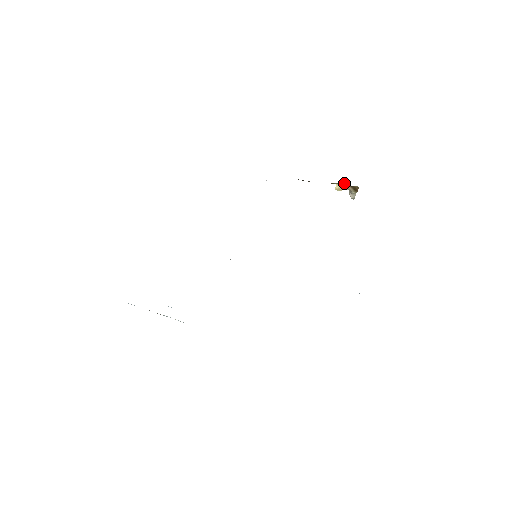
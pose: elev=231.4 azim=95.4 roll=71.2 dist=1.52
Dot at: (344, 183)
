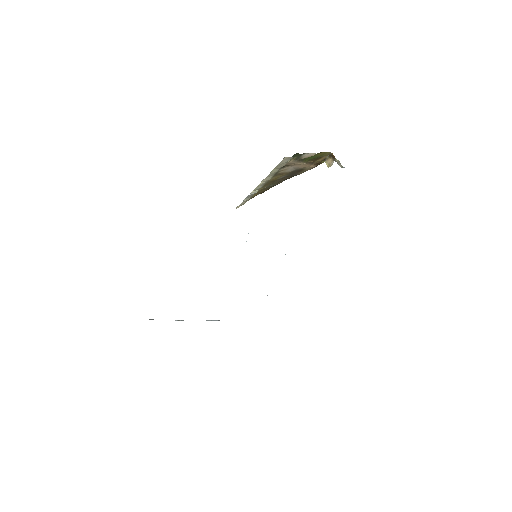
Dot at: (326, 157)
